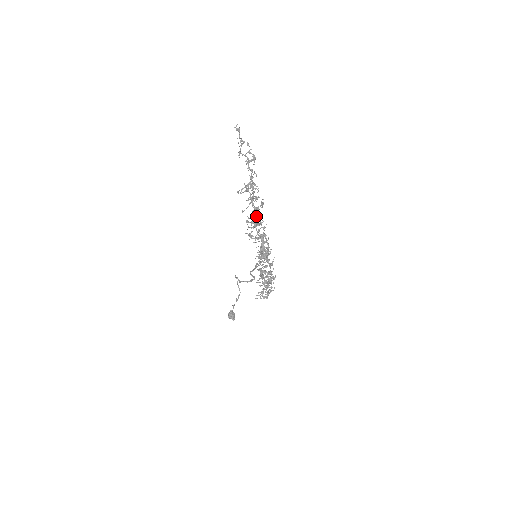
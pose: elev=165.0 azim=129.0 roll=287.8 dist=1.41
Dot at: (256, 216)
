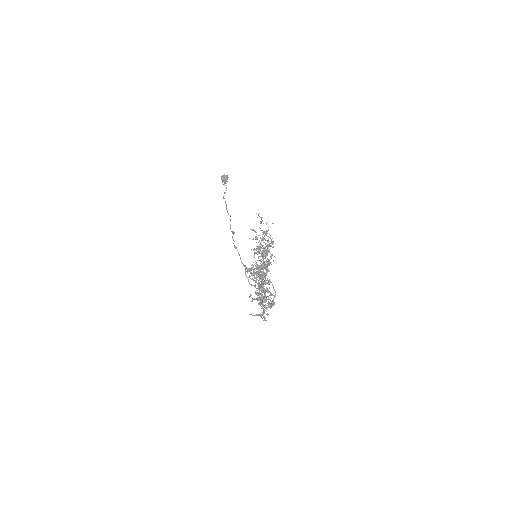
Dot at: occluded
